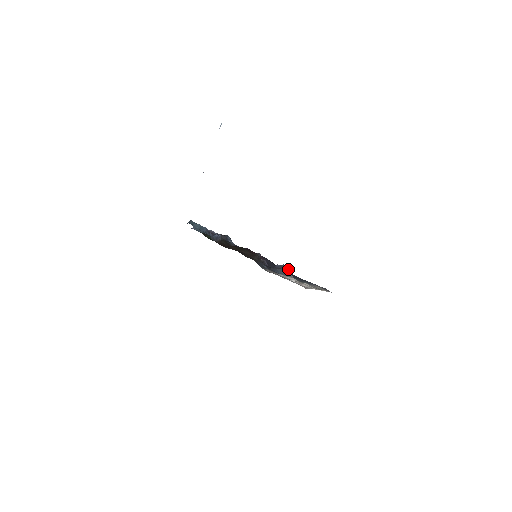
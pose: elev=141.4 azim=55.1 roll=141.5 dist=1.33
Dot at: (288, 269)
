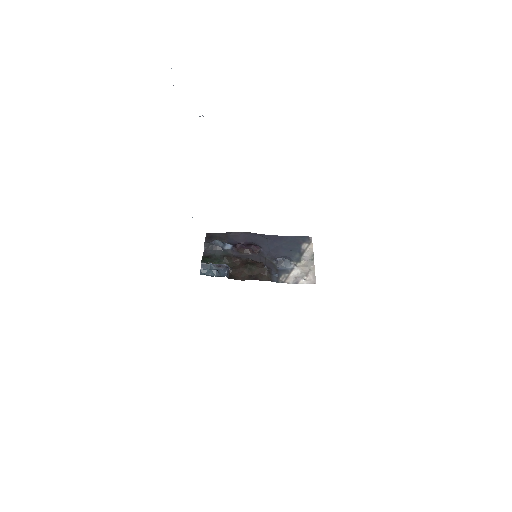
Dot at: (287, 260)
